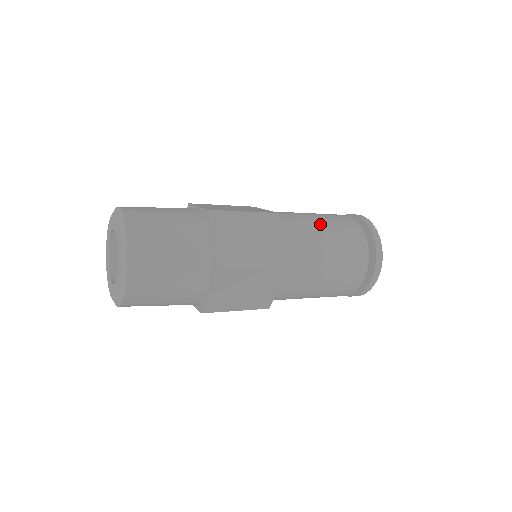
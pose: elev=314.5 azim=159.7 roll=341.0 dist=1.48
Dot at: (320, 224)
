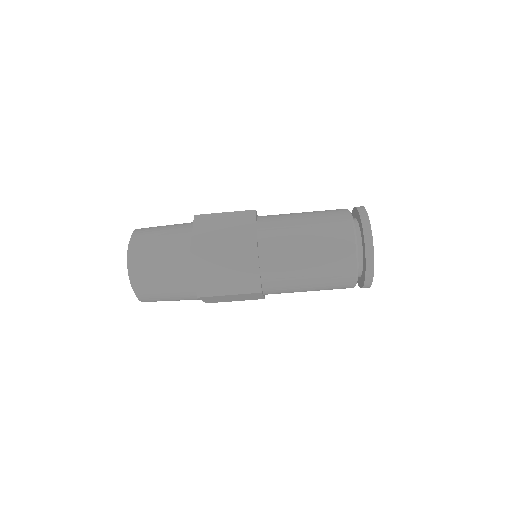
Dot at: (301, 214)
